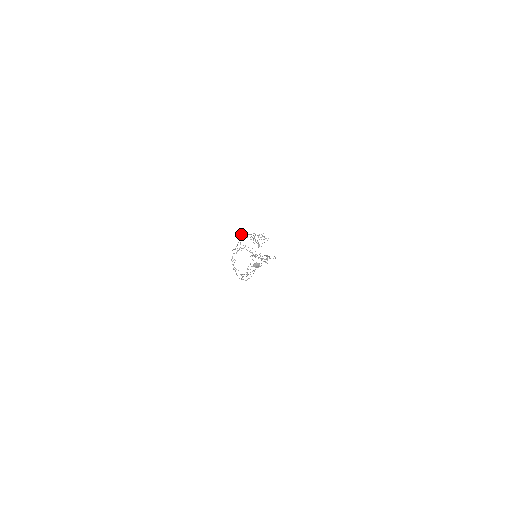
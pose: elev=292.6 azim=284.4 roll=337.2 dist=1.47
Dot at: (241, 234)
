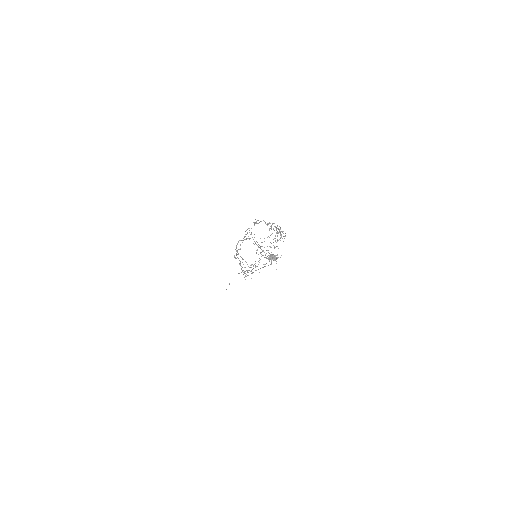
Dot at: (257, 220)
